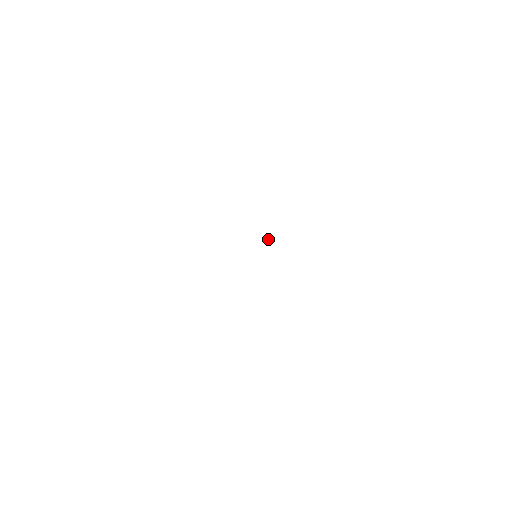
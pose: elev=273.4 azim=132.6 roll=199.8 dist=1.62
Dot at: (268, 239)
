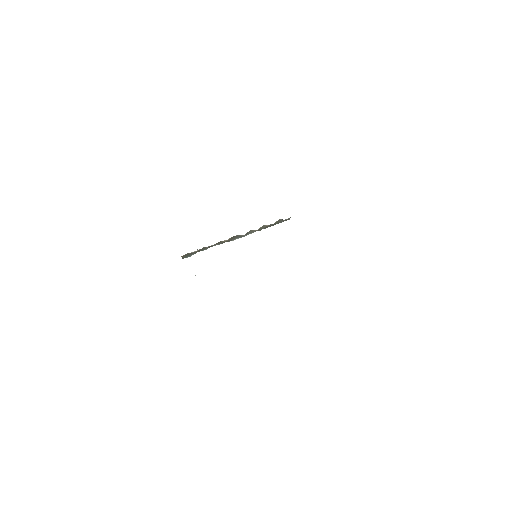
Dot at: occluded
